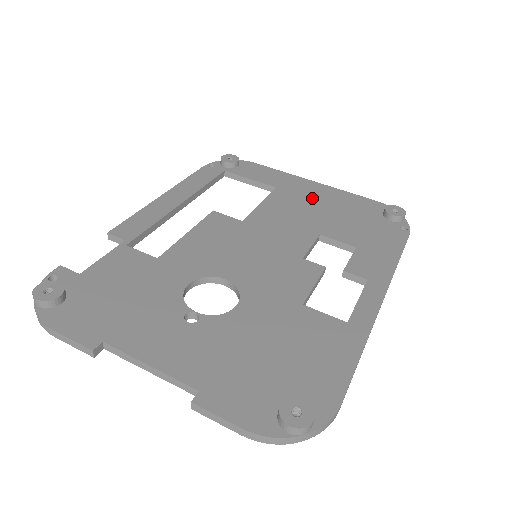
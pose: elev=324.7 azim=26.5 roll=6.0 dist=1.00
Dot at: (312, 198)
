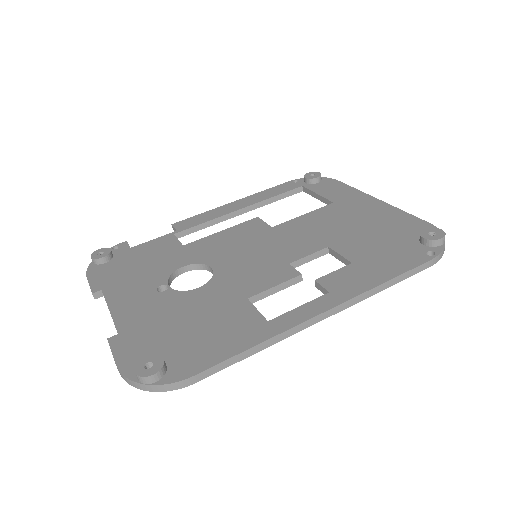
Dot at: (358, 214)
